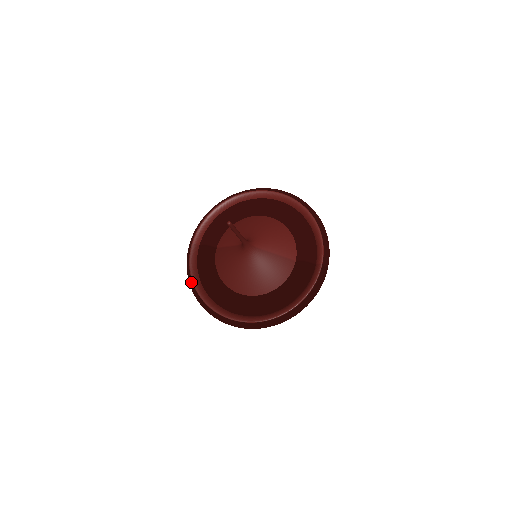
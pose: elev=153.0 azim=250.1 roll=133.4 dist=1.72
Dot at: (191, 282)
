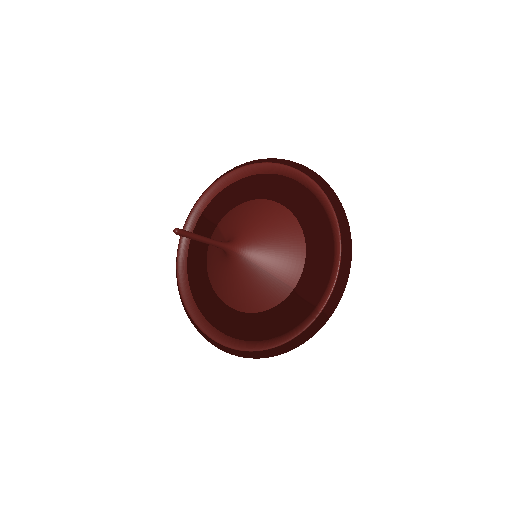
Dot at: occluded
